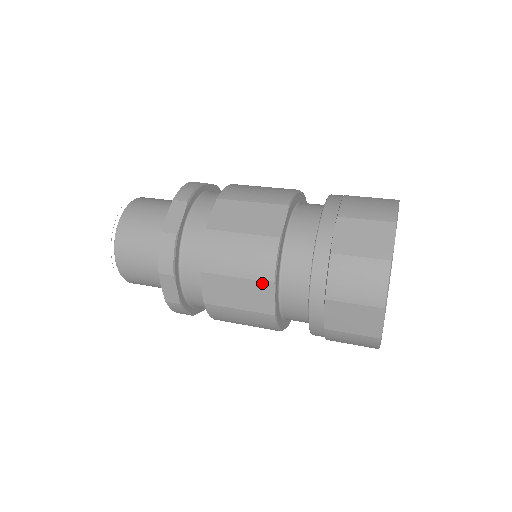
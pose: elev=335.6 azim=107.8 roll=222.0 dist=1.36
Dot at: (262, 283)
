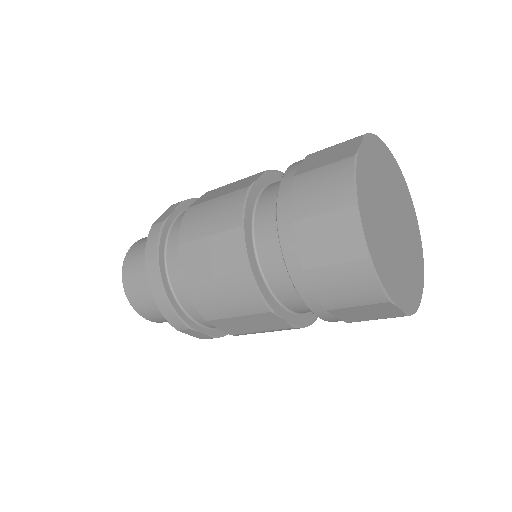
Dot at: (255, 175)
